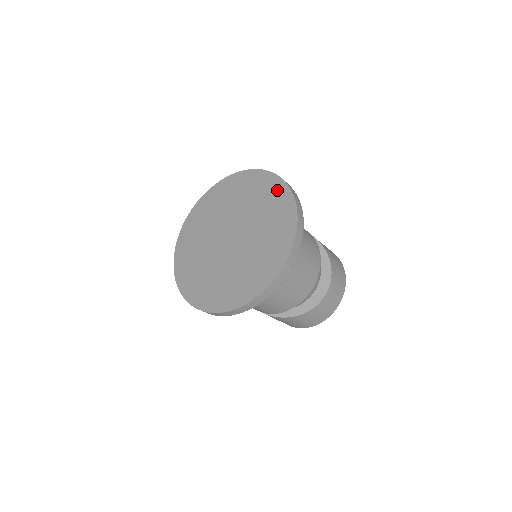
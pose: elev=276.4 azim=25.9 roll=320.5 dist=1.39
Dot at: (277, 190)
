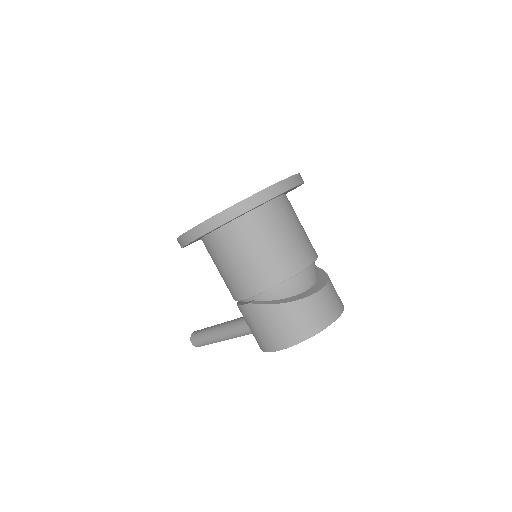
Dot at: occluded
